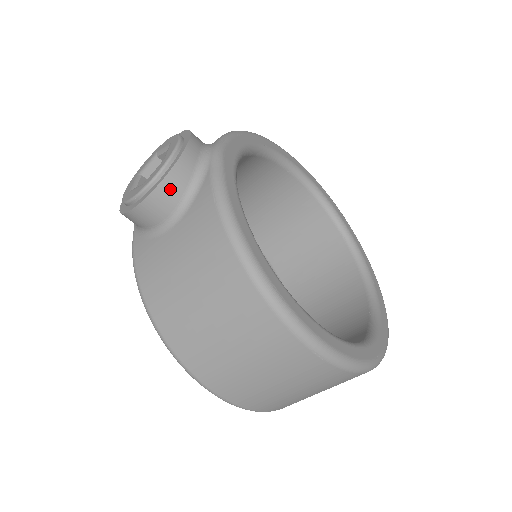
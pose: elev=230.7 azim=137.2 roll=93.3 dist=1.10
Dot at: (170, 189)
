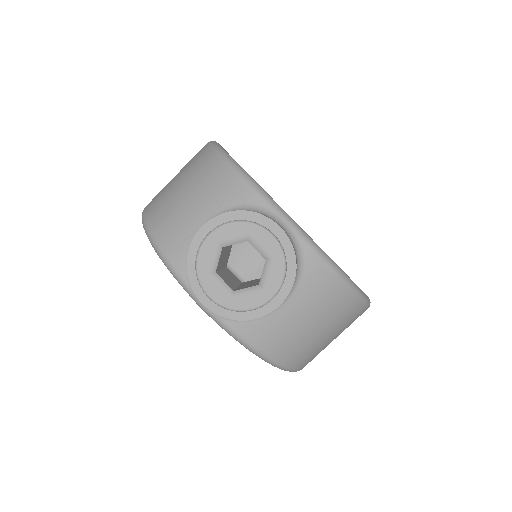
Dot at: occluded
